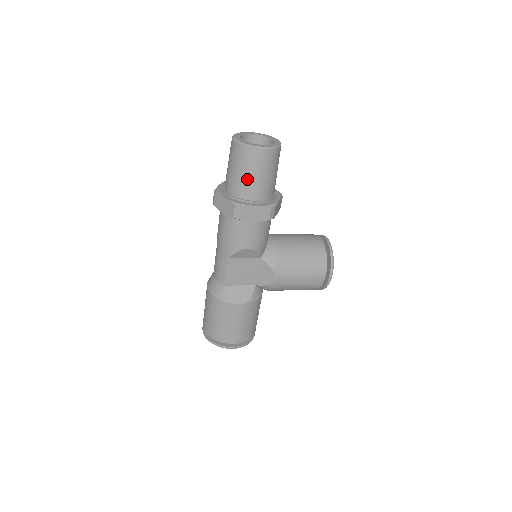
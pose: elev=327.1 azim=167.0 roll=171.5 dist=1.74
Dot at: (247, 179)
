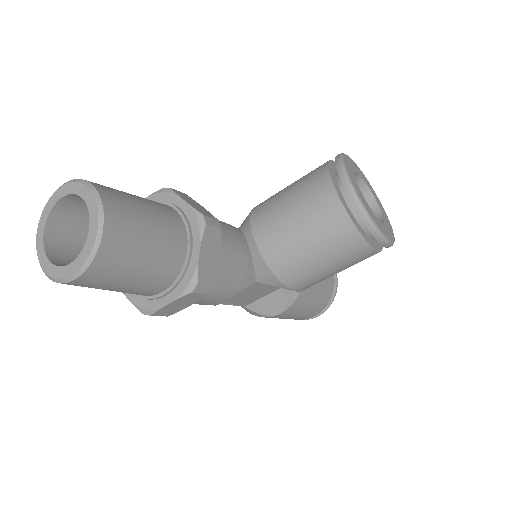
Dot at: (117, 291)
